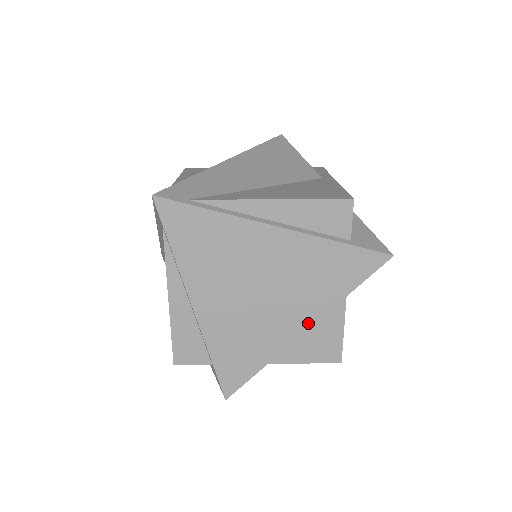
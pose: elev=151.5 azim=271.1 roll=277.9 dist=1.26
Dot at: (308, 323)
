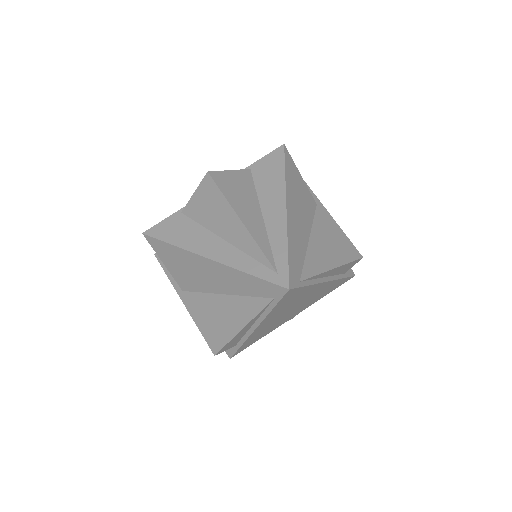
Dot at: occluded
